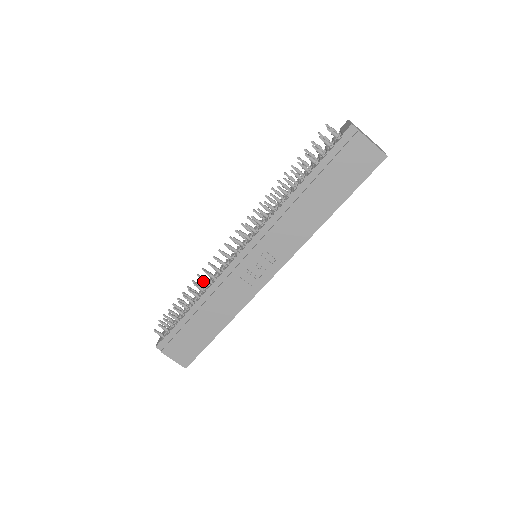
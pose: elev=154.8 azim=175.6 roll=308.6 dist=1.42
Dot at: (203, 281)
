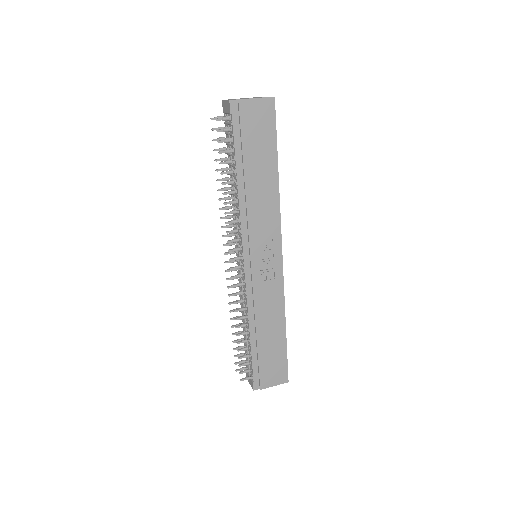
Dot at: (239, 311)
